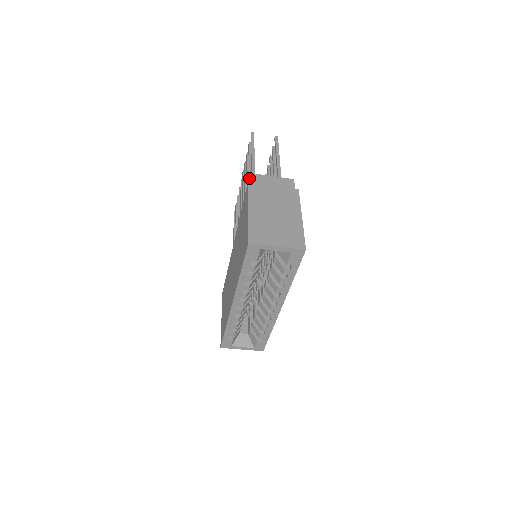
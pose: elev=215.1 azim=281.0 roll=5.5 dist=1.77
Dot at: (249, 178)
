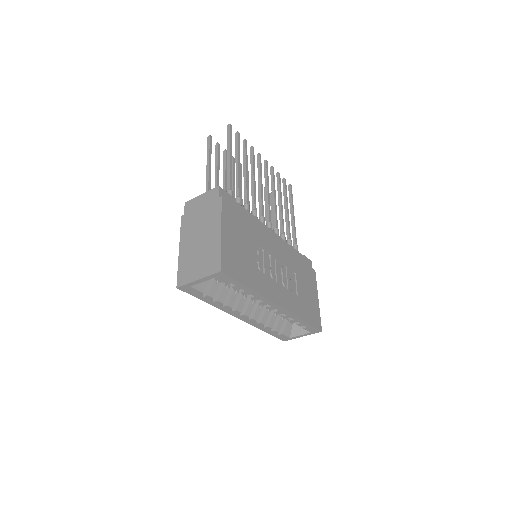
Dot at: occluded
